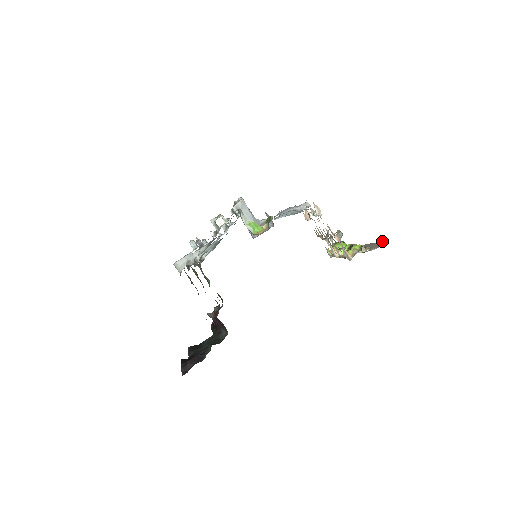
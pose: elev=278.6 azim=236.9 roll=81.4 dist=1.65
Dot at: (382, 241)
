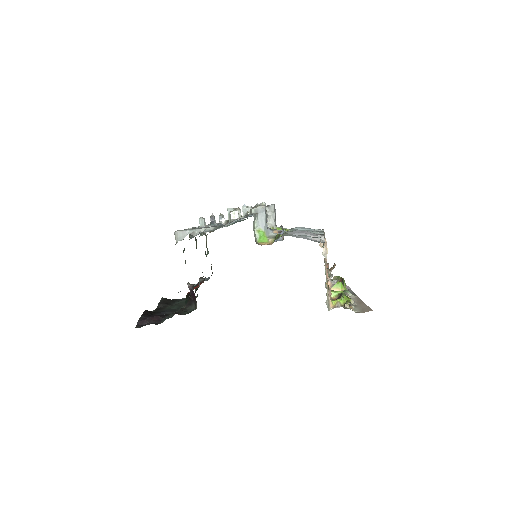
Dot at: (369, 307)
